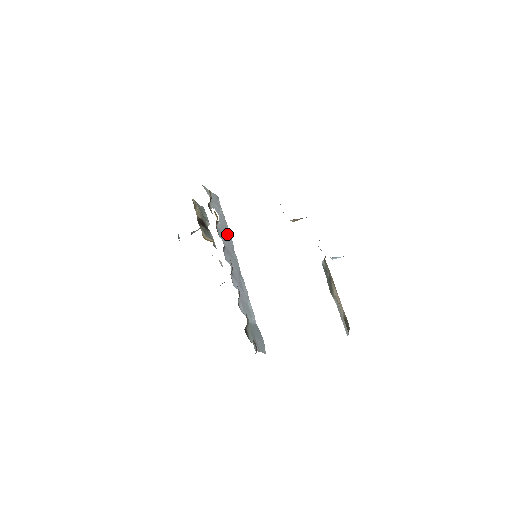
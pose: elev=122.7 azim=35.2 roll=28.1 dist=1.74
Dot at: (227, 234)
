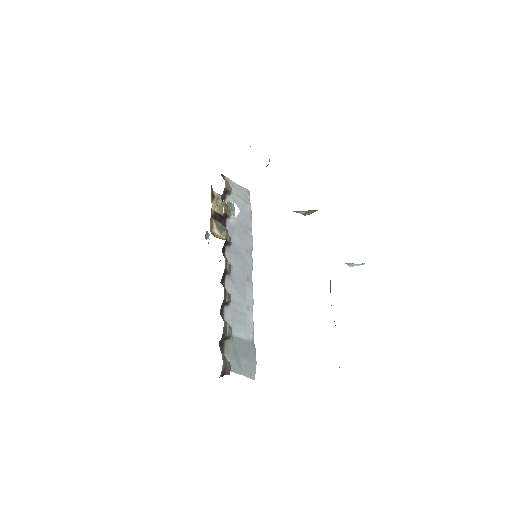
Dot at: (246, 232)
